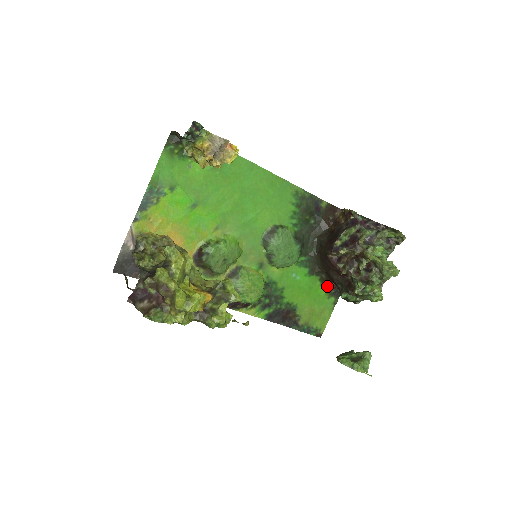
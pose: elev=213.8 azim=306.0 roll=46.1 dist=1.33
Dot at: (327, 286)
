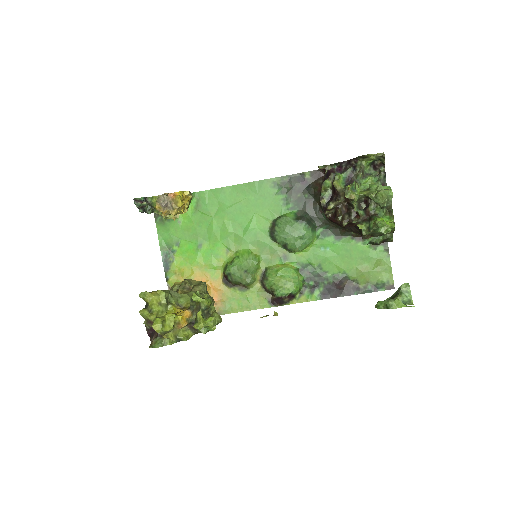
Dot at: occluded
